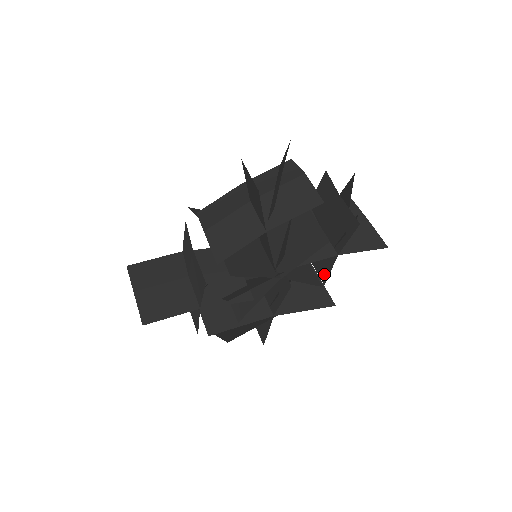
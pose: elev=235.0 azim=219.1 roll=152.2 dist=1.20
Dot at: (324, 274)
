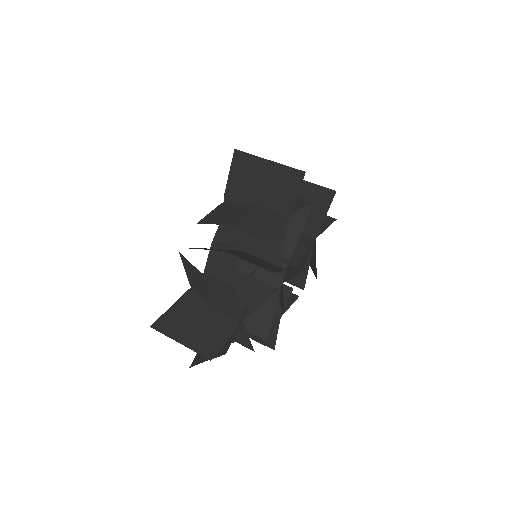
Dot at: occluded
